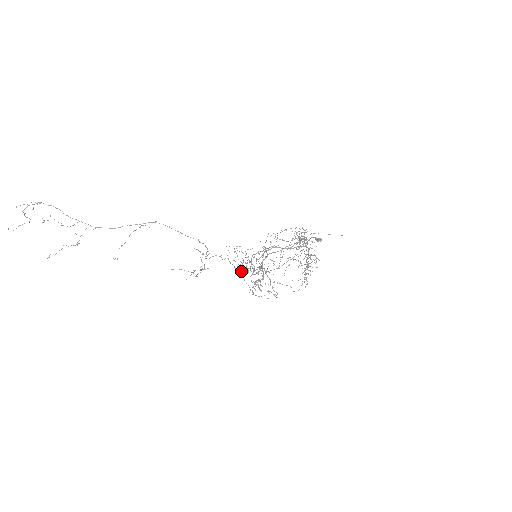
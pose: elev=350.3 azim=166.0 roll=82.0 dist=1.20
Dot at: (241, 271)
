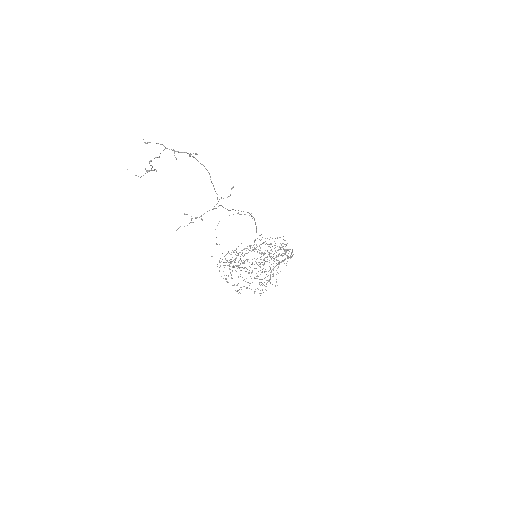
Dot at: (241, 267)
